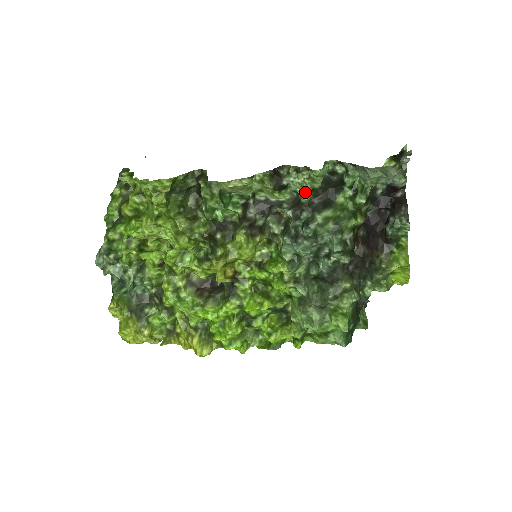
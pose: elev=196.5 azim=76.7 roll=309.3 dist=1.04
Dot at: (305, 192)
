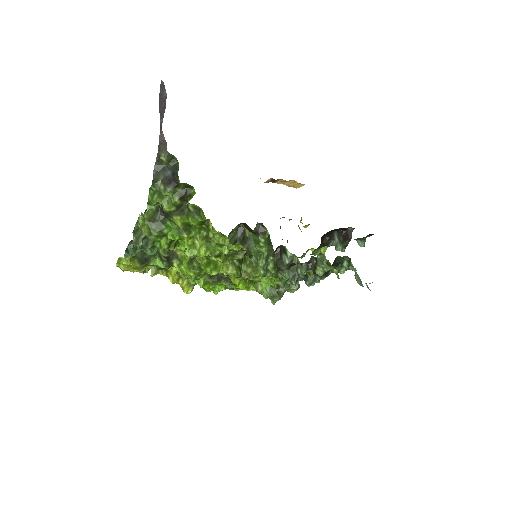
Dot at: occluded
